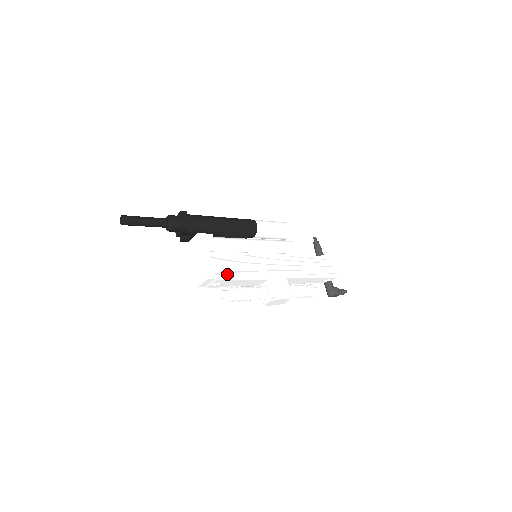
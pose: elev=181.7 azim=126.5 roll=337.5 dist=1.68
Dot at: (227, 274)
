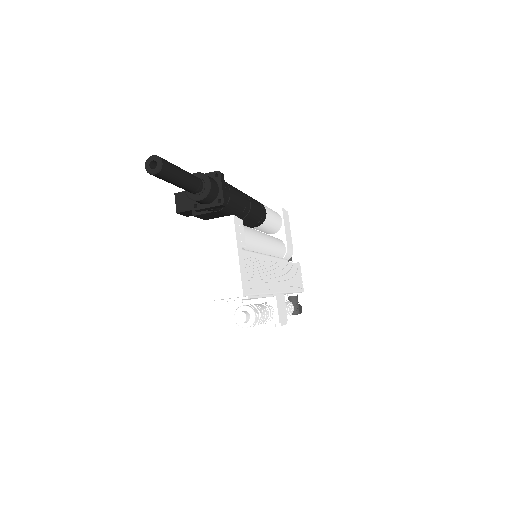
Dot at: (254, 288)
